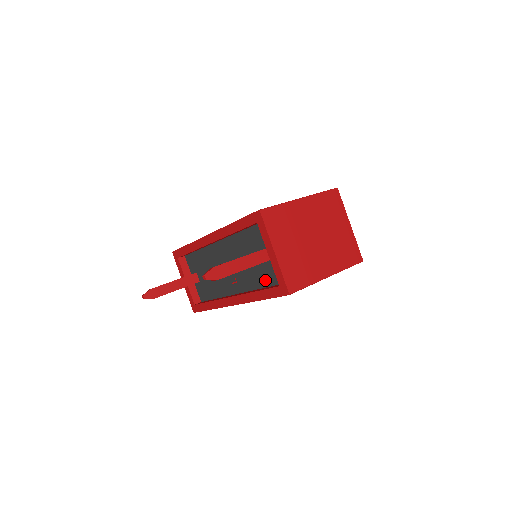
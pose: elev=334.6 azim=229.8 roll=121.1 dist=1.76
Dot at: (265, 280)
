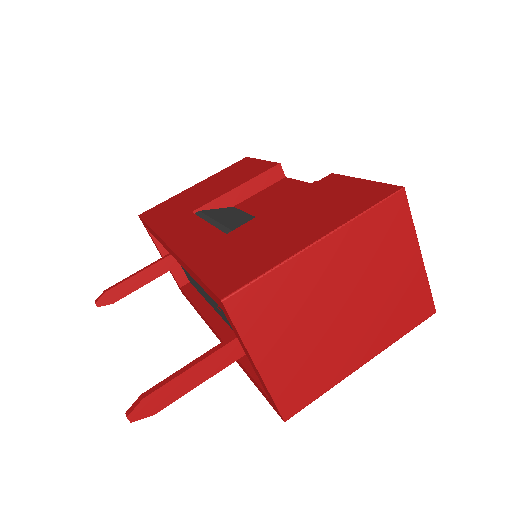
Dot at: occluded
